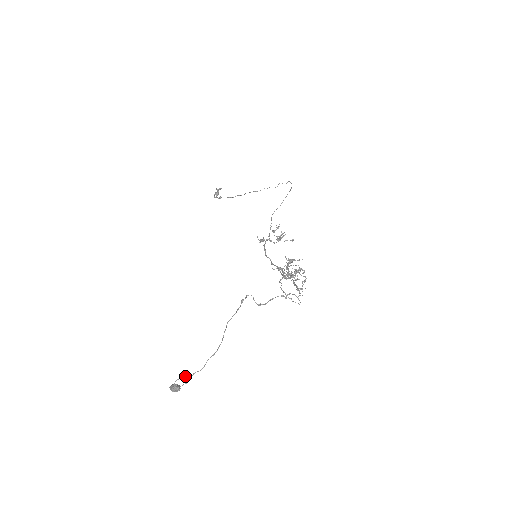
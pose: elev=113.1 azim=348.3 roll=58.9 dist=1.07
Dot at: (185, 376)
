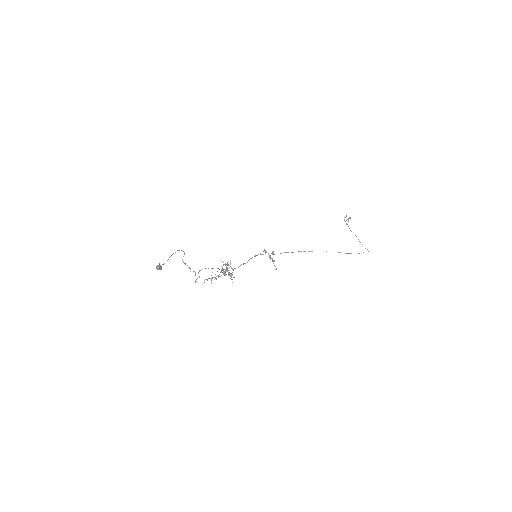
Dot at: (159, 264)
